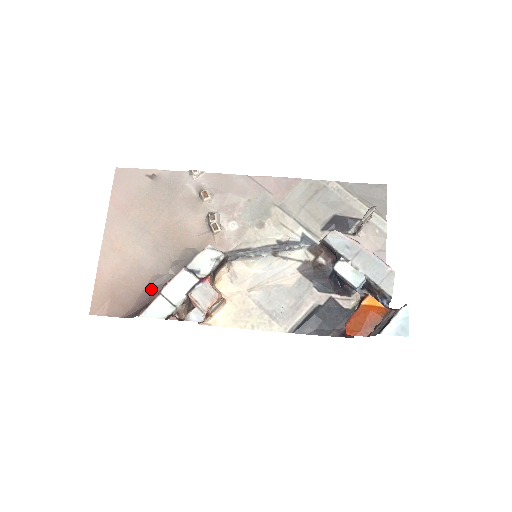
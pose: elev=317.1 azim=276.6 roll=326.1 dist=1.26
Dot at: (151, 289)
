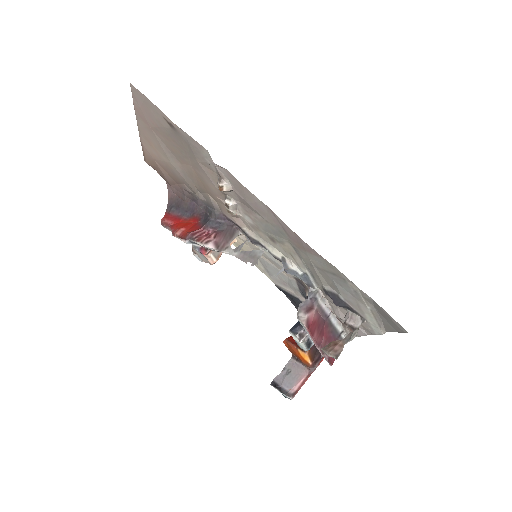
Dot at: (183, 191)
